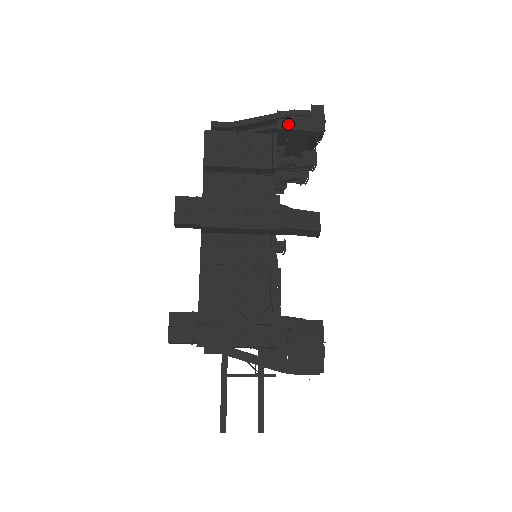
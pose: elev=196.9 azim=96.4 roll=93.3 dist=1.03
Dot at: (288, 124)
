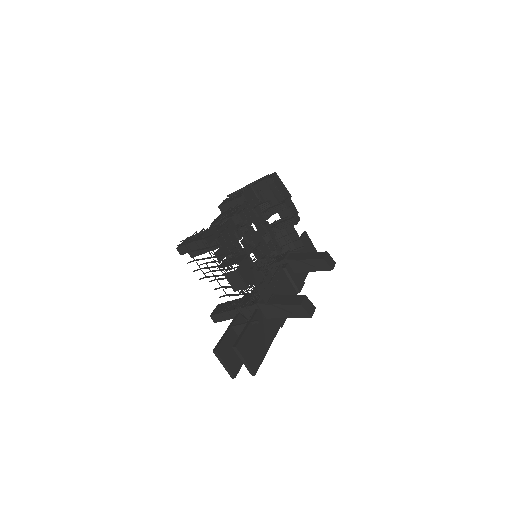
Dot at: (257, 183)
